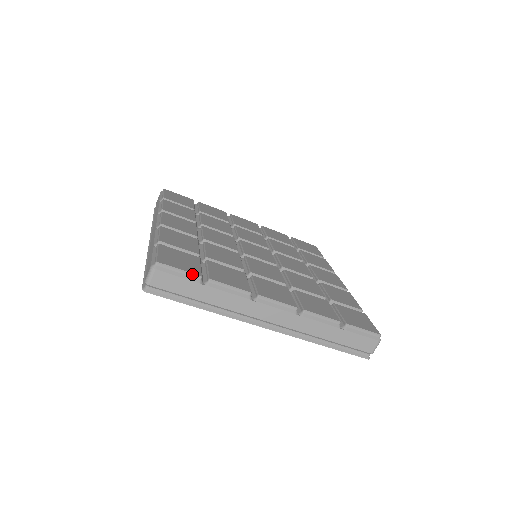
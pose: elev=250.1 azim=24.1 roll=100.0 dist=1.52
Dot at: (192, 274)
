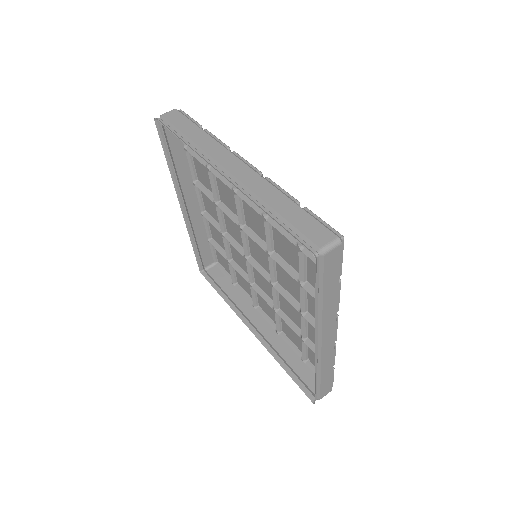
Dot at: (197, 122)
